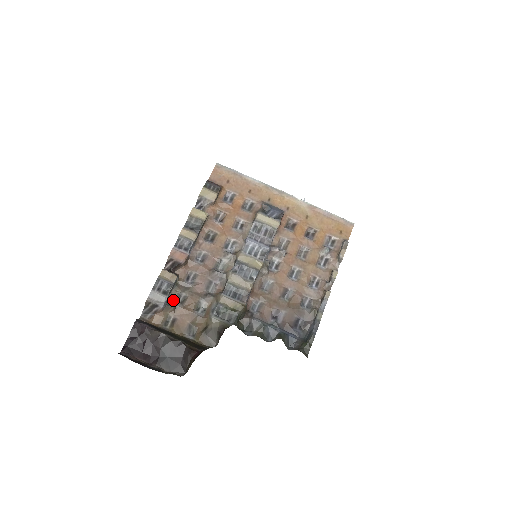
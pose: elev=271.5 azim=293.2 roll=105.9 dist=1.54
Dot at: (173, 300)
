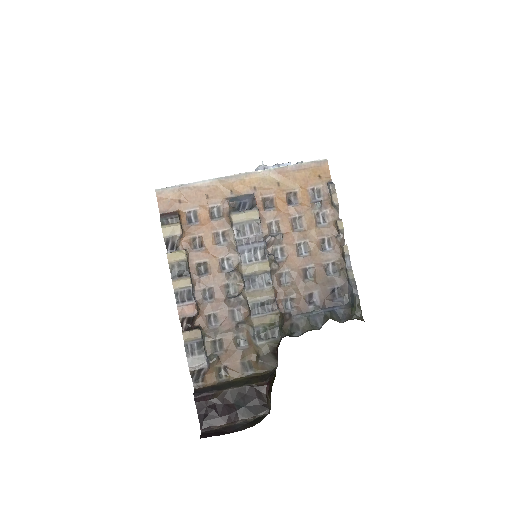
Dot at: (211, 352)
